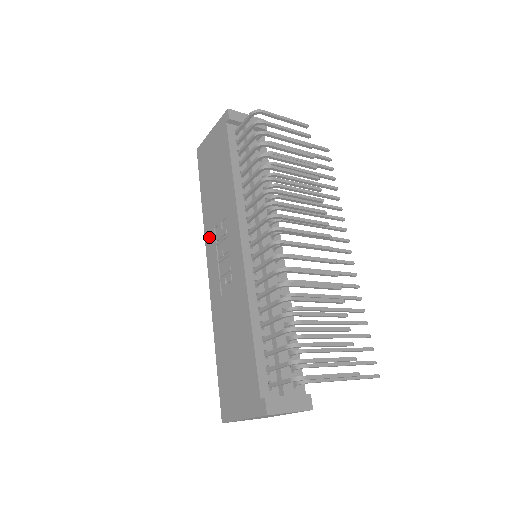
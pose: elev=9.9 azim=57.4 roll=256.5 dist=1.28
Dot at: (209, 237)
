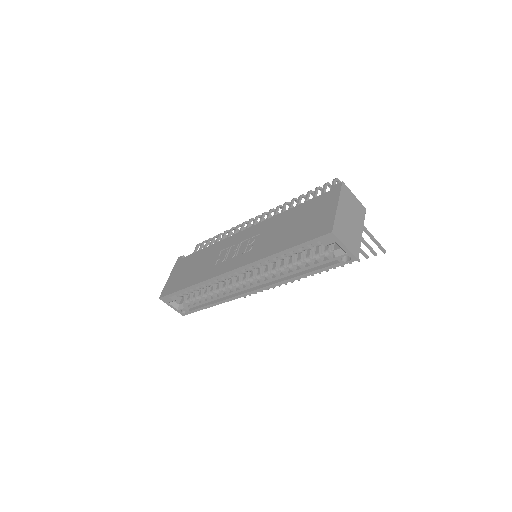
Dot at: (214, 271)
